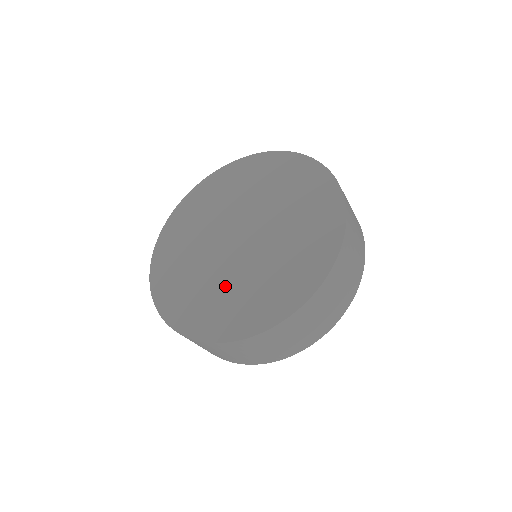
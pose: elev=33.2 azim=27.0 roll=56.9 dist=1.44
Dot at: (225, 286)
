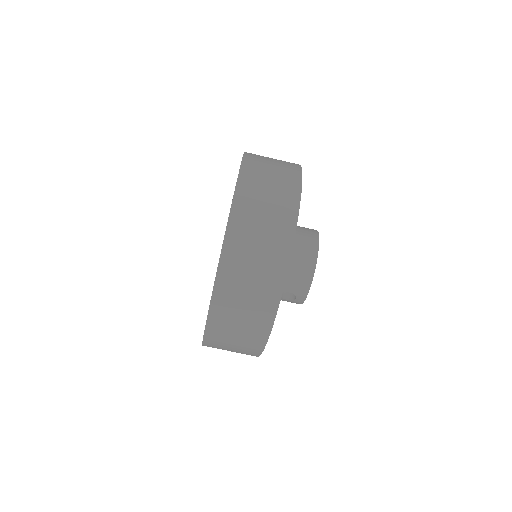
Dot at: occluded
